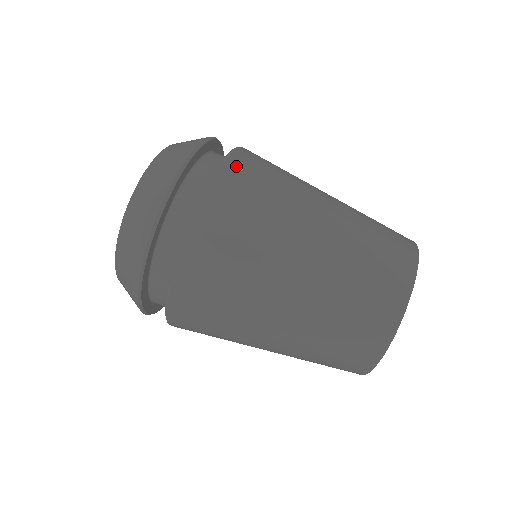
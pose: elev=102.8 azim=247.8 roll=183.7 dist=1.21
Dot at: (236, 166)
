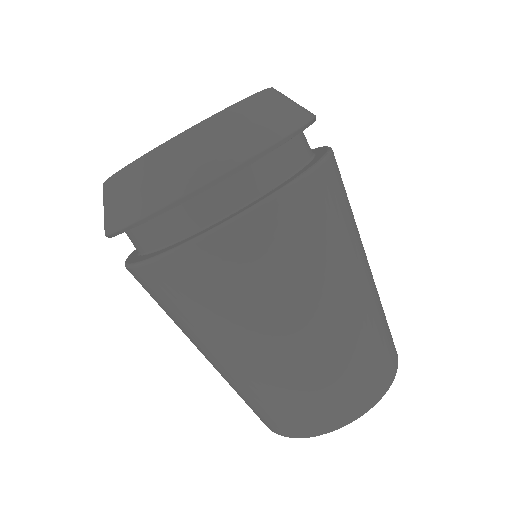
Dot at: (335, 169)
